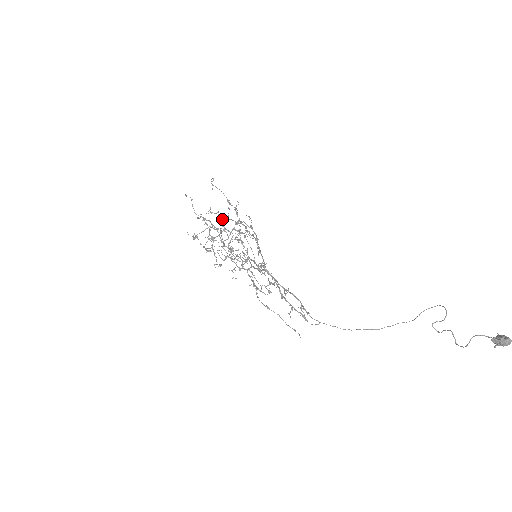
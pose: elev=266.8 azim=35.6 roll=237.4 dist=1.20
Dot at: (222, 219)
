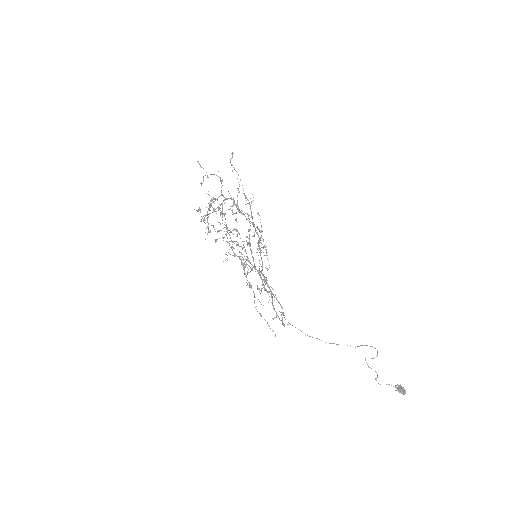
Dot at: (232, 206)
